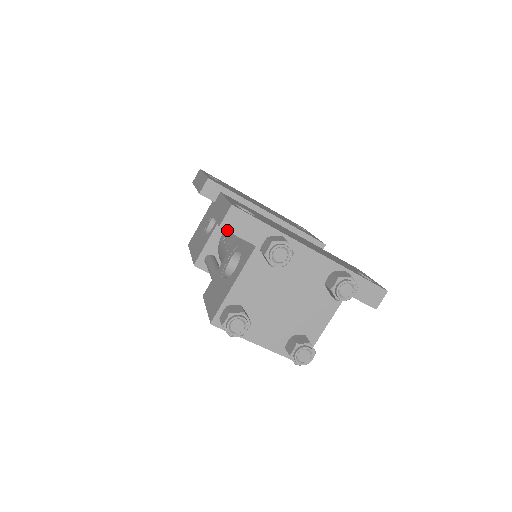
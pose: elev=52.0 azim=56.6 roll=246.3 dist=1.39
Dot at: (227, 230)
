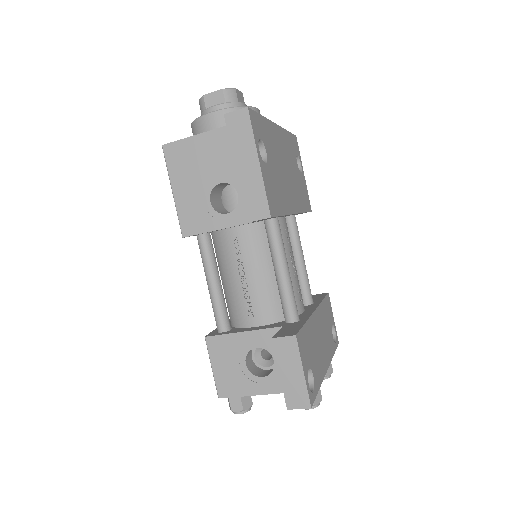
Dot at: occluded
